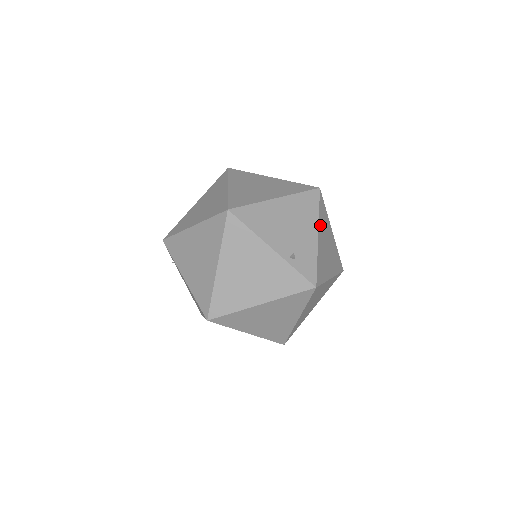
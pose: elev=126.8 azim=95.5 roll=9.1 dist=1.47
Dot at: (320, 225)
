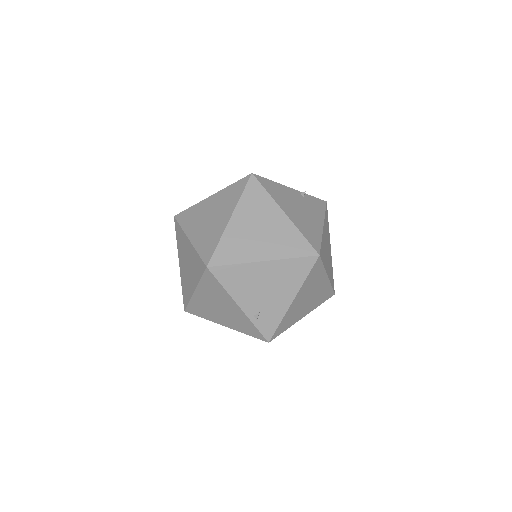
Dot at: (302, 289)
